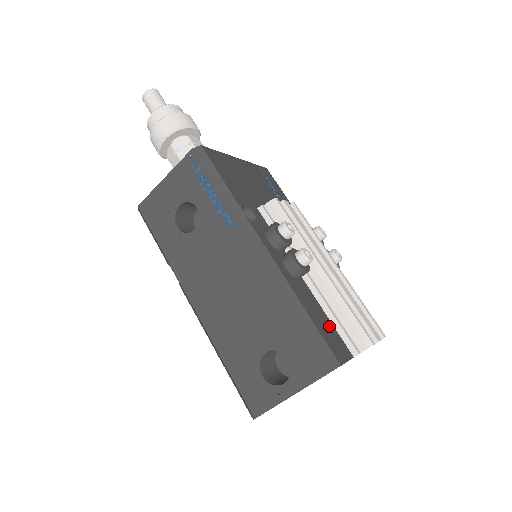
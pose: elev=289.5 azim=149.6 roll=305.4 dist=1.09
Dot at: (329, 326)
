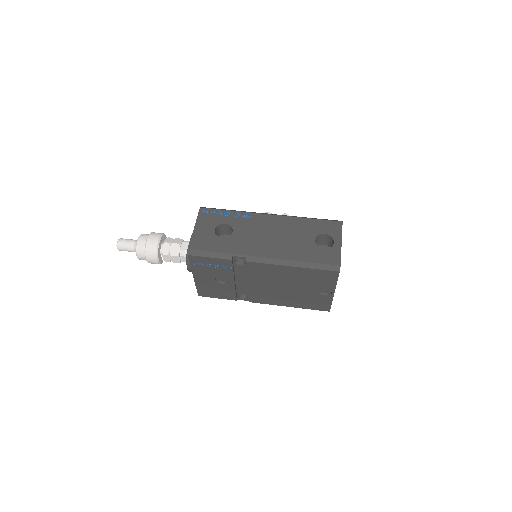
Dot at: occluded
